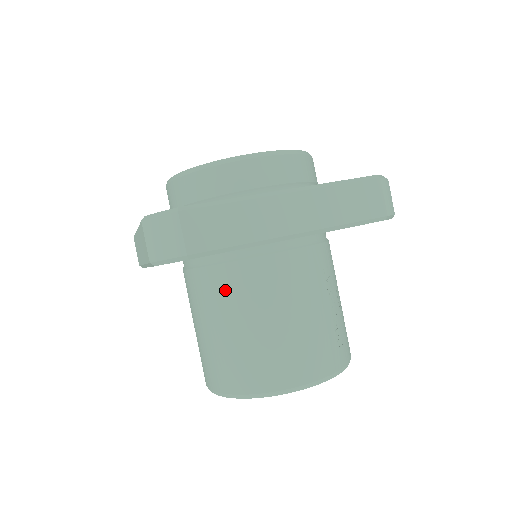
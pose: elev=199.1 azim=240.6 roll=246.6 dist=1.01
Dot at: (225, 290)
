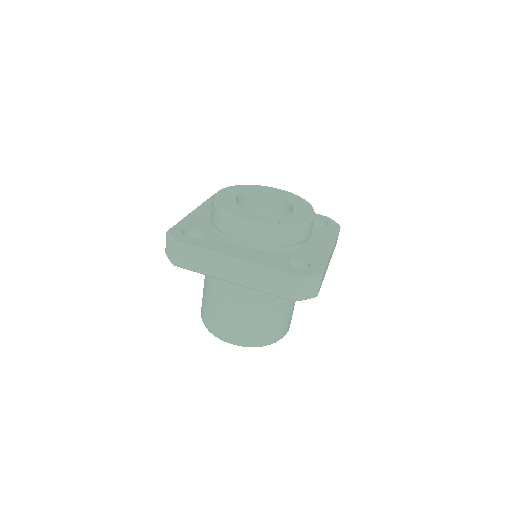
Dot at: occluded
